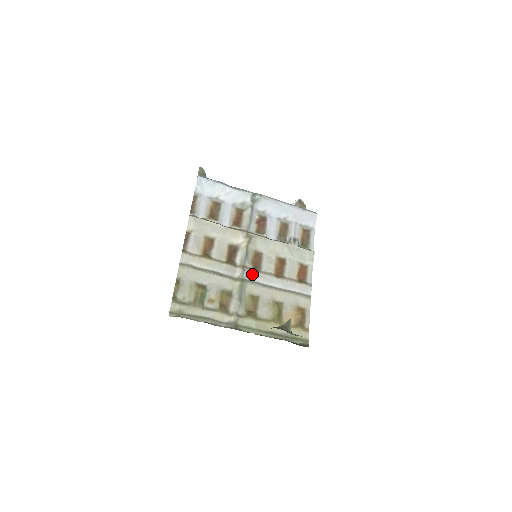
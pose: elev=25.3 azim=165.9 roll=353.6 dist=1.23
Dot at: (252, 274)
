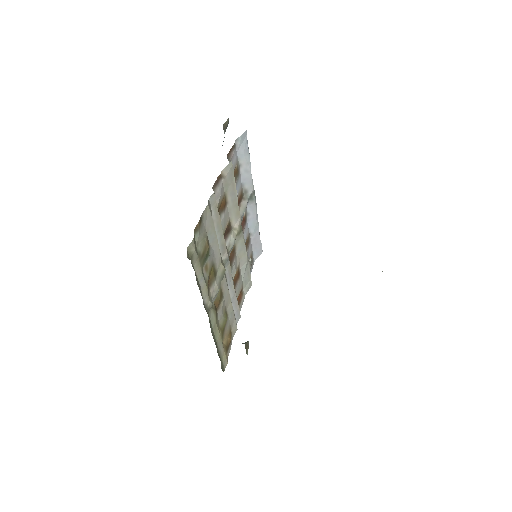
Dot at: (229, 267)
